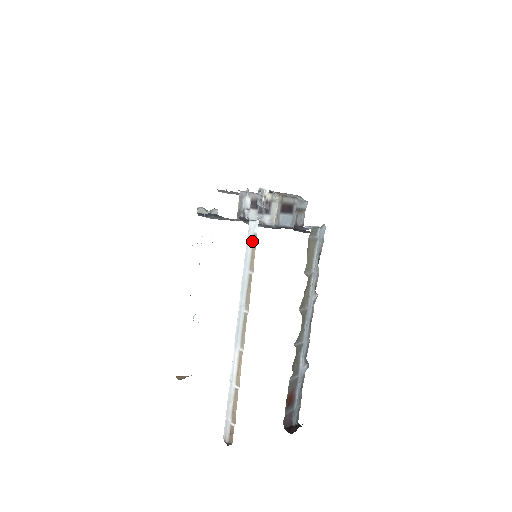
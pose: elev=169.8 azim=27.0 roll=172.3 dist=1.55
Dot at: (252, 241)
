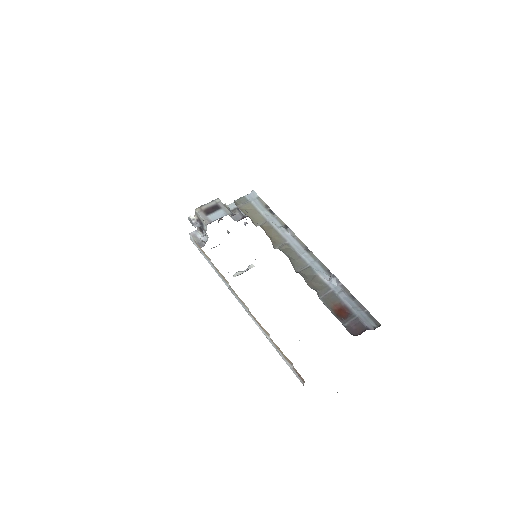
Dot at: (197, 246)
